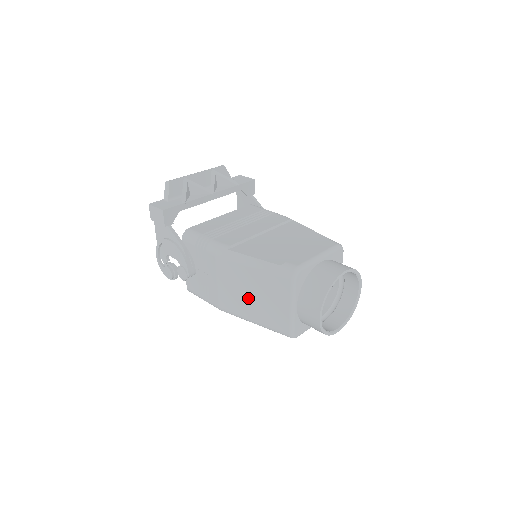
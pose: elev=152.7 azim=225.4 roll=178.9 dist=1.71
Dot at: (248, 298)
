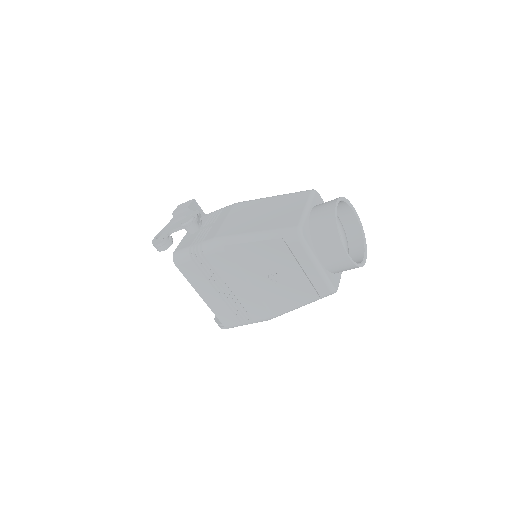
Dot at: (257, 218)
